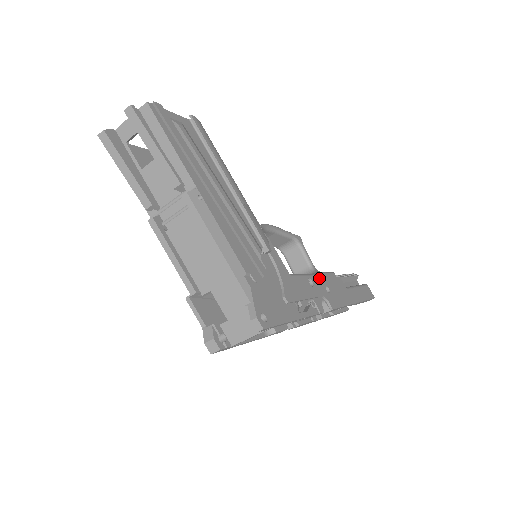
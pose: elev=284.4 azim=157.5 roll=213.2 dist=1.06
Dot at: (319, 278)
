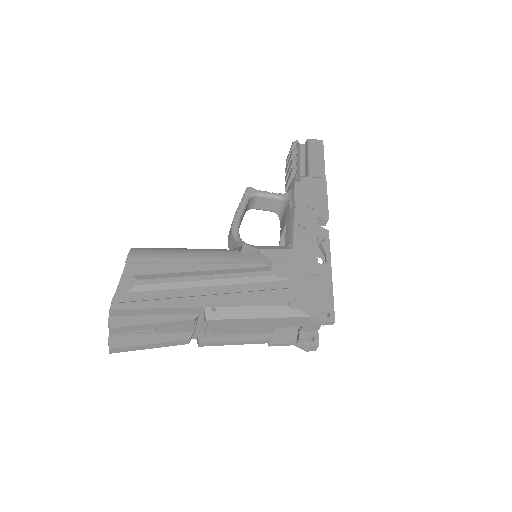
Dot at: (299, 210)
